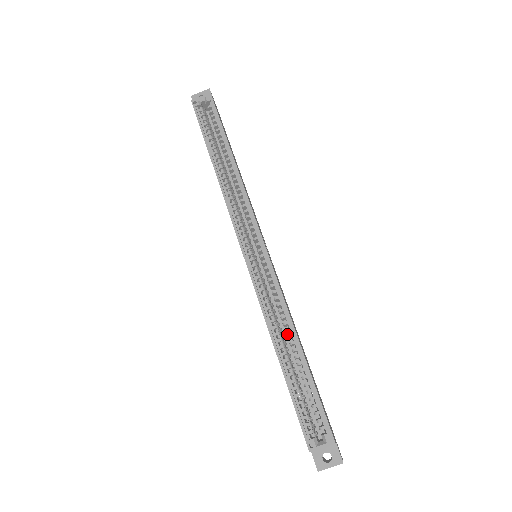
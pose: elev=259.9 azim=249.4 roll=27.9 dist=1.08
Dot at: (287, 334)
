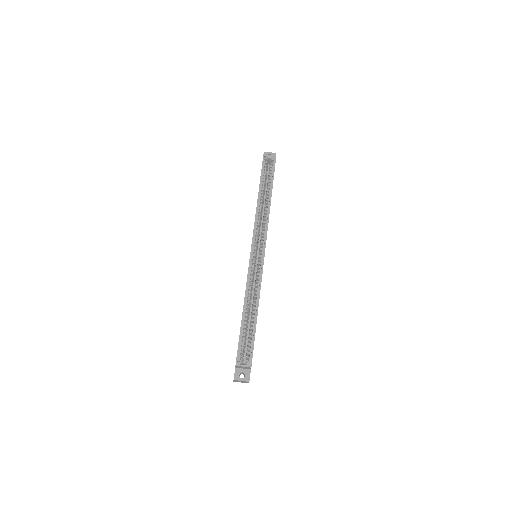
Dot at: occluded
